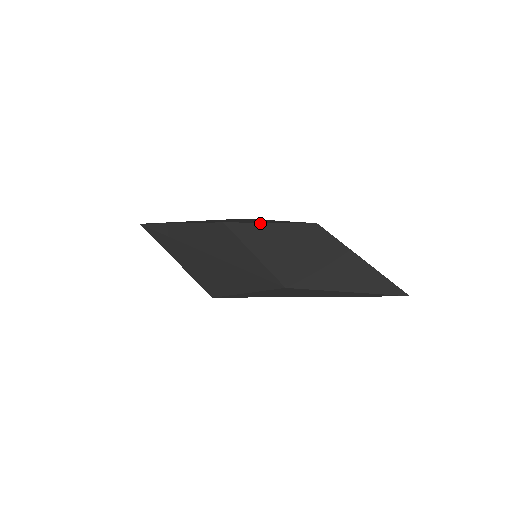
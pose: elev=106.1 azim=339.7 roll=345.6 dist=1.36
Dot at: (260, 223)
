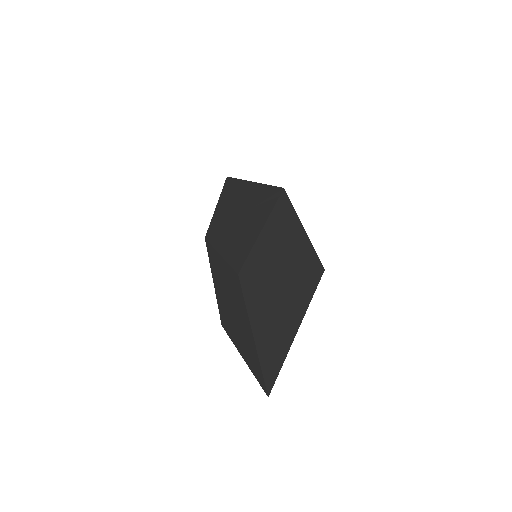
Dot at: (216, 252)
